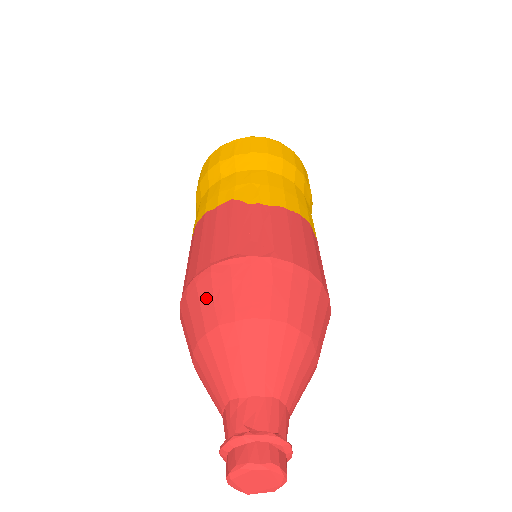
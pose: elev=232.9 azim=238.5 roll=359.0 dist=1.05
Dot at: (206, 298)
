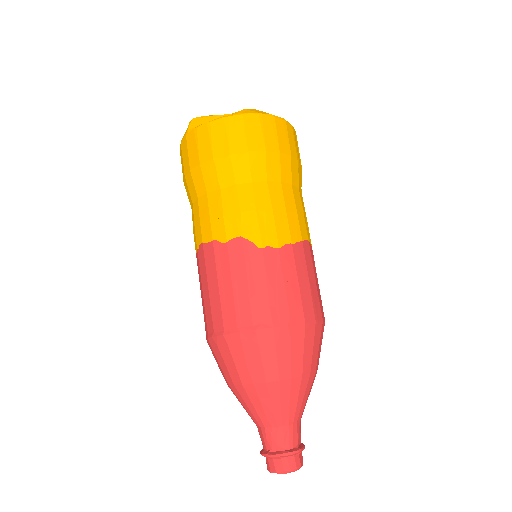
Dot at: (239, 358)
